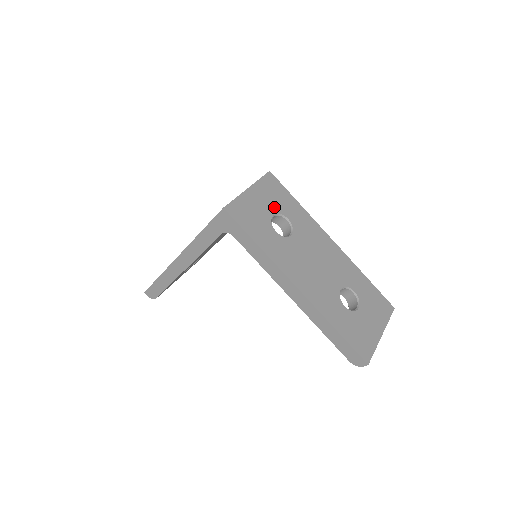
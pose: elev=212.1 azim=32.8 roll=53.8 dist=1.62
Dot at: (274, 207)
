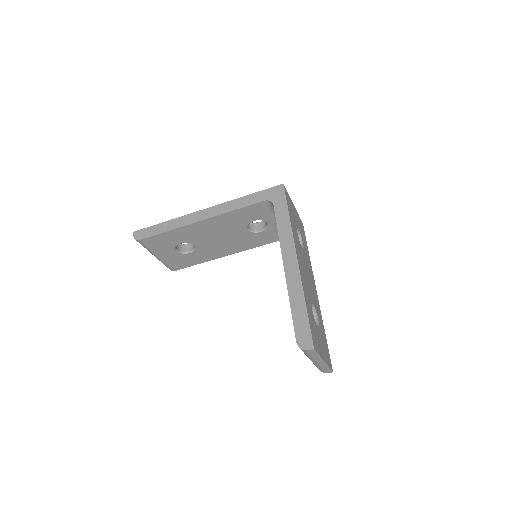
Dot at: (300, 229)
